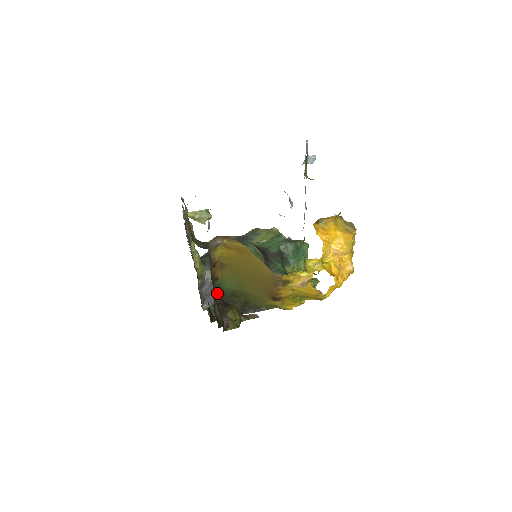
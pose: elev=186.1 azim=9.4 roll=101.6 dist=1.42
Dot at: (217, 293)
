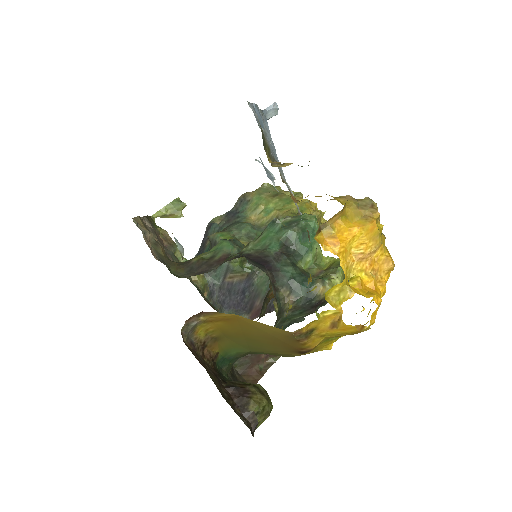
Dot at: (225, 364)
